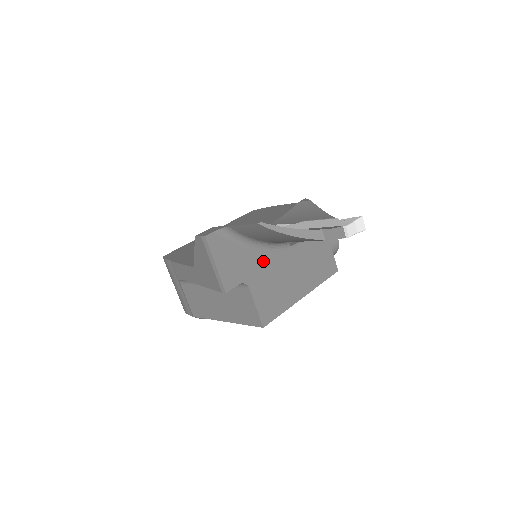
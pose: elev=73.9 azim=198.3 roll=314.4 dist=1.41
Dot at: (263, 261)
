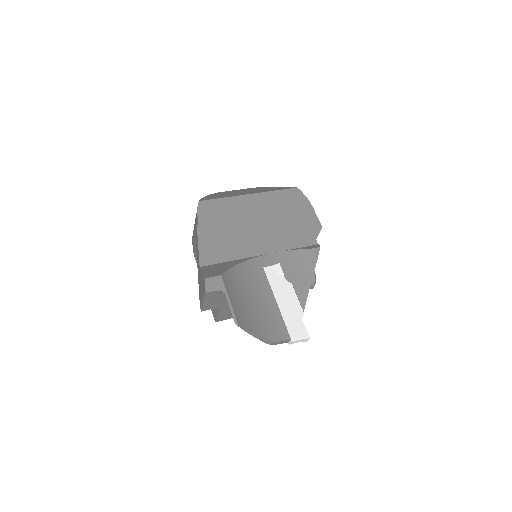
Dot at: occluded
